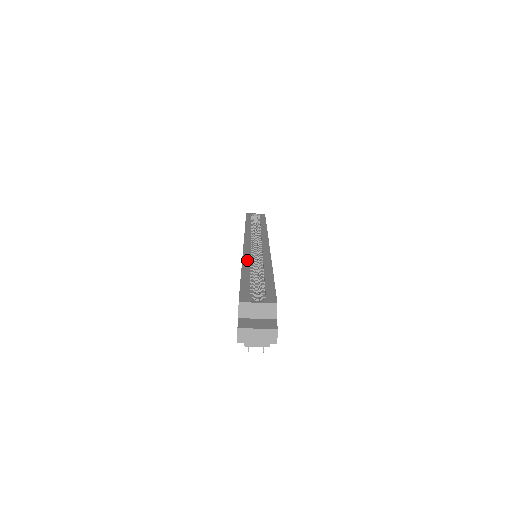
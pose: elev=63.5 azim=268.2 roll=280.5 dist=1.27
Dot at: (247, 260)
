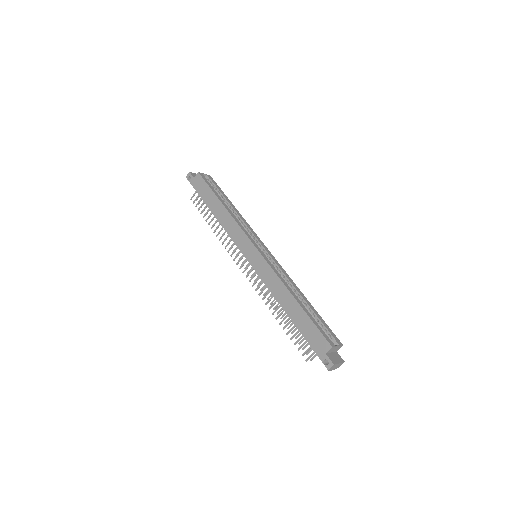
Dot at: (286, 283)
